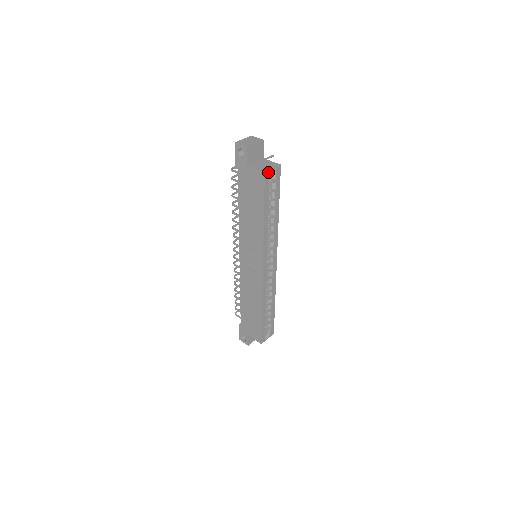
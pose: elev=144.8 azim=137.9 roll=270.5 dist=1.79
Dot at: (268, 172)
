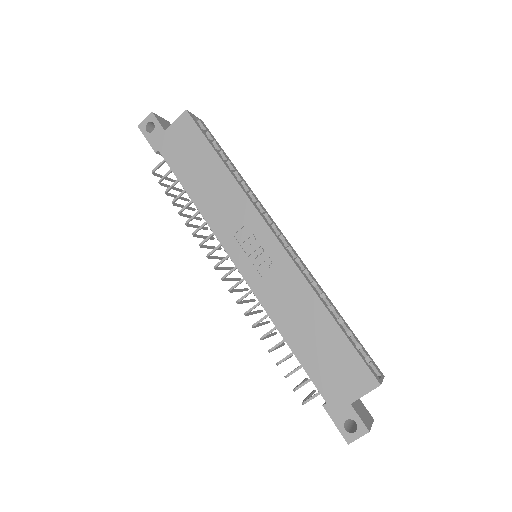
Dot at: (190, 114)
